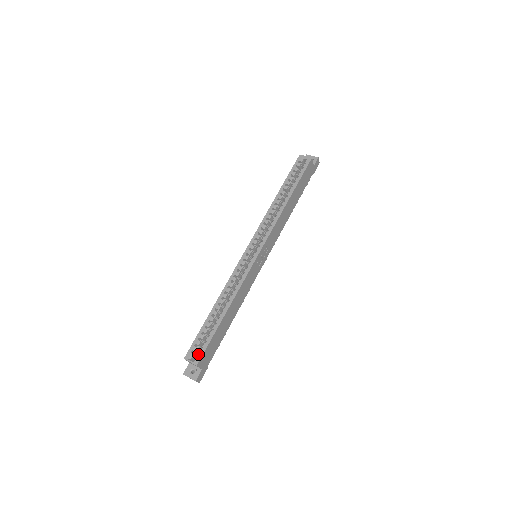
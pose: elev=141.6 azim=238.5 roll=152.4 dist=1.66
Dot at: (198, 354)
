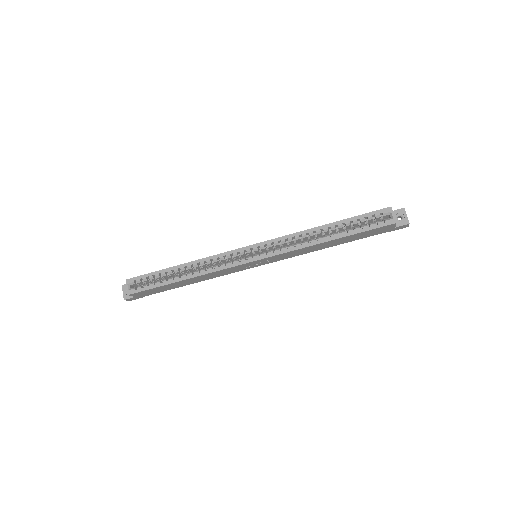
Dot at: (138, 287)
